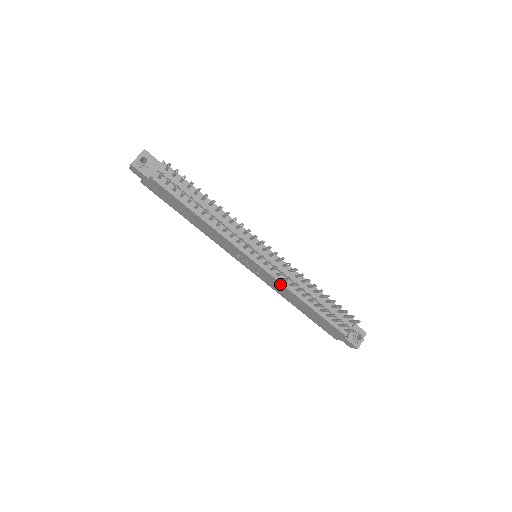
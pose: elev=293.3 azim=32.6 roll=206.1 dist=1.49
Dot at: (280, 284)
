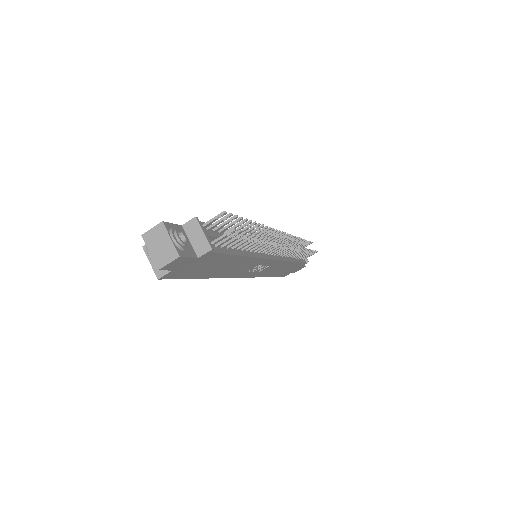
Dot at: (282, 263)
